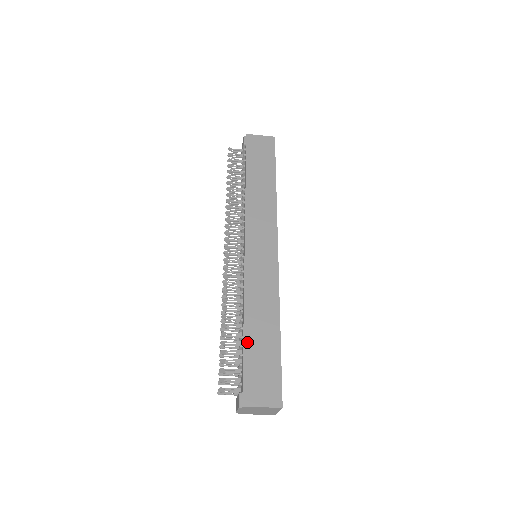
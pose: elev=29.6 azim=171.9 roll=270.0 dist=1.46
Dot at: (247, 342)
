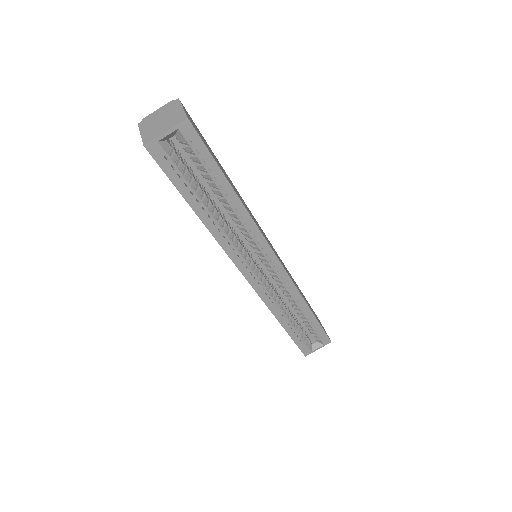
Dot at: occluded
